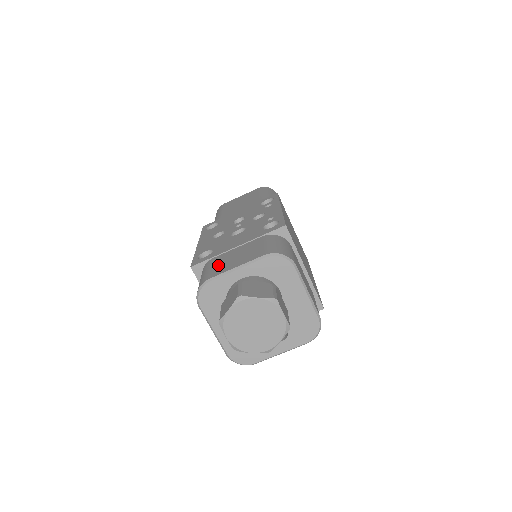
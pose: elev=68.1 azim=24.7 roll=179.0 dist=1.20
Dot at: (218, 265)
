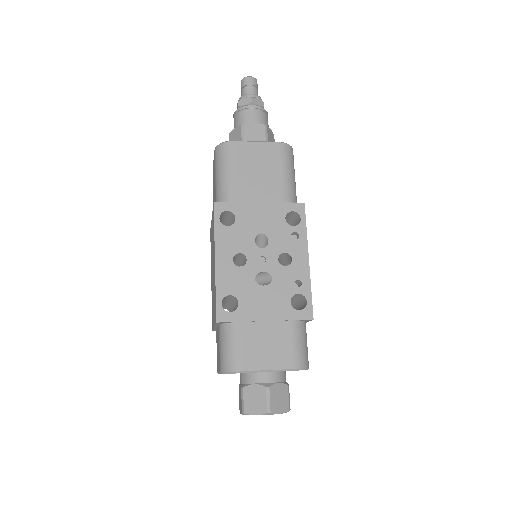
Dot at: (249, 348)
